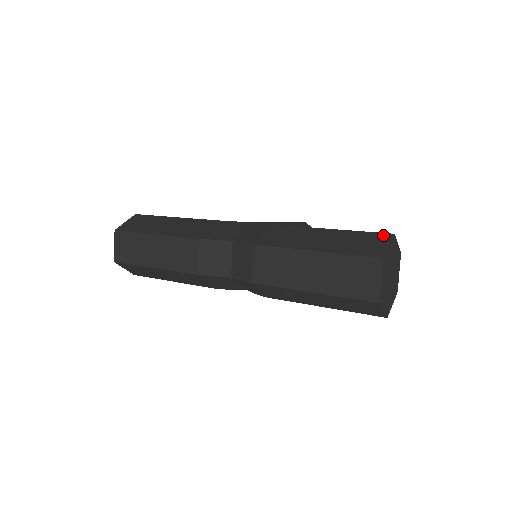
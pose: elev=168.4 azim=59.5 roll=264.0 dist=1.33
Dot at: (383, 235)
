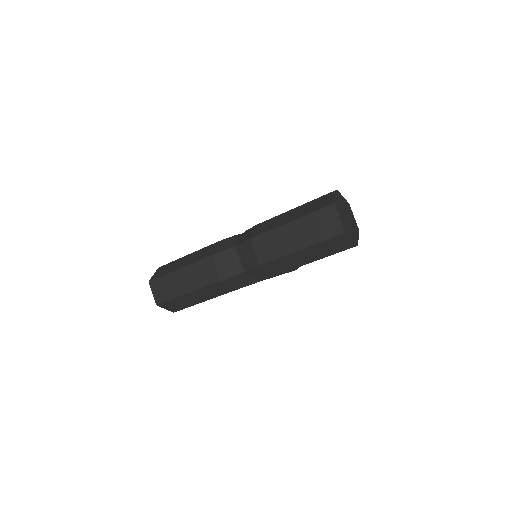
Dot at: (330, 193)
